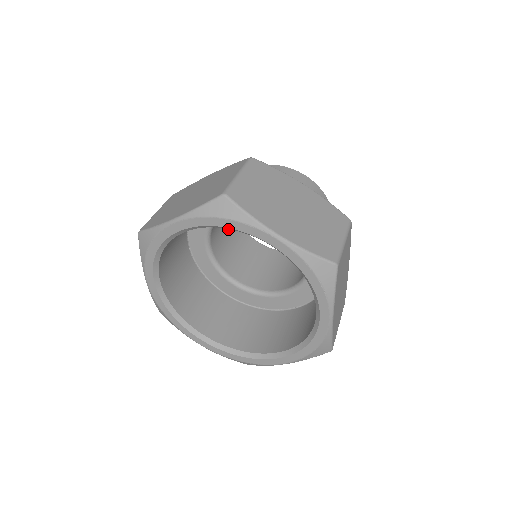
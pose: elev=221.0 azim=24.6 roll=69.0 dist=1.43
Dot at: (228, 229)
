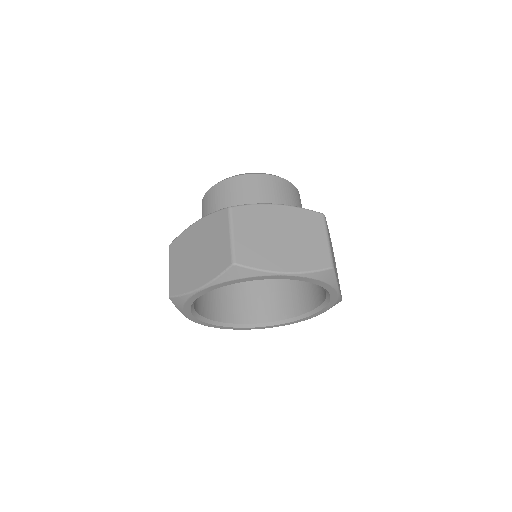
Dot at: occluded
